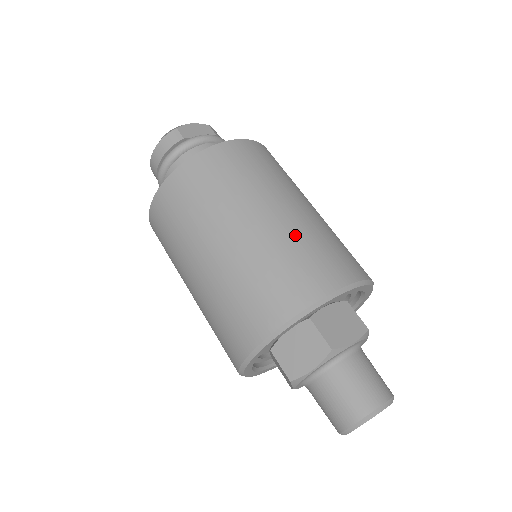
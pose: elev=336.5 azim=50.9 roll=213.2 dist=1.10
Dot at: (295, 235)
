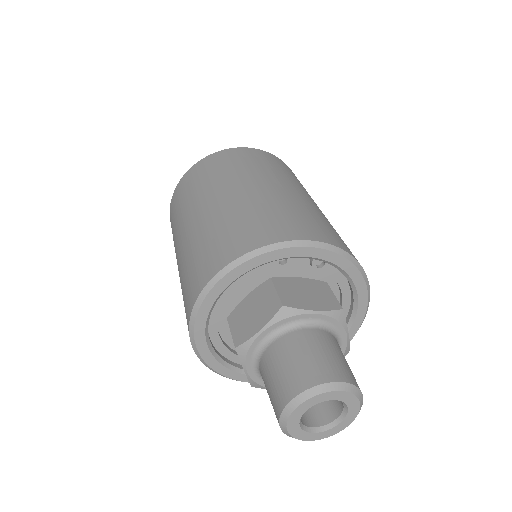
Dot at: (276, 201)
